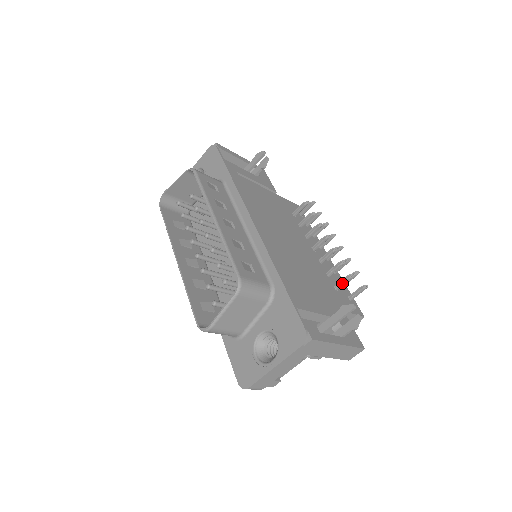
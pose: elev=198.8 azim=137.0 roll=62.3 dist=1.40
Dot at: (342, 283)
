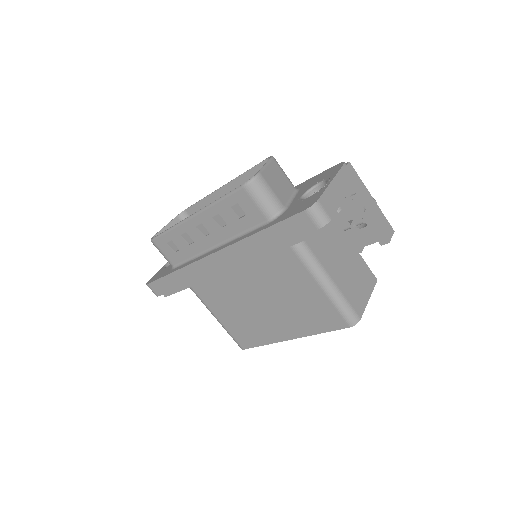
Dot at: occluded
